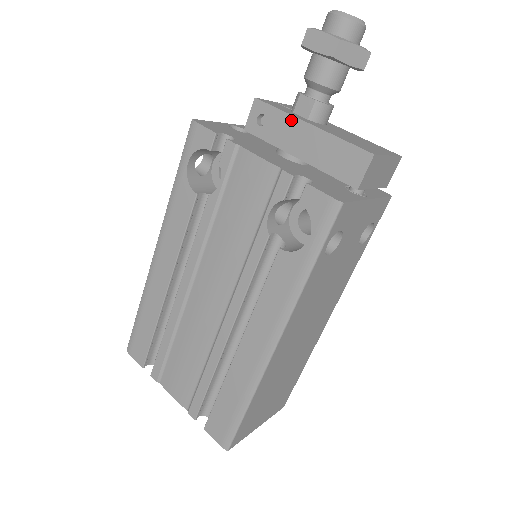
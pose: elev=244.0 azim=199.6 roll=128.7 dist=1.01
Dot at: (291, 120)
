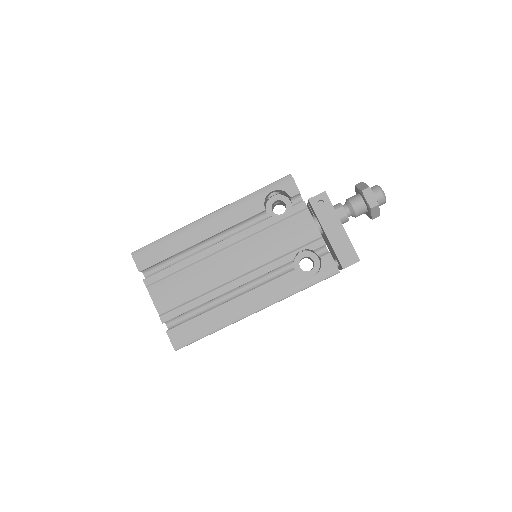
Dot at: (335, 216)
